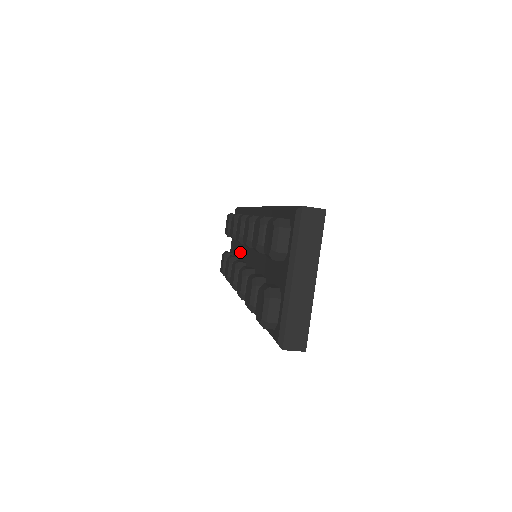
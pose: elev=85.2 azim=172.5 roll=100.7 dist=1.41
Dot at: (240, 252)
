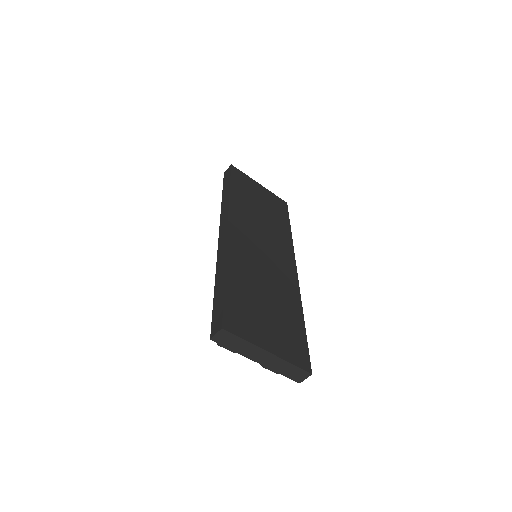
Dot at: occluded
